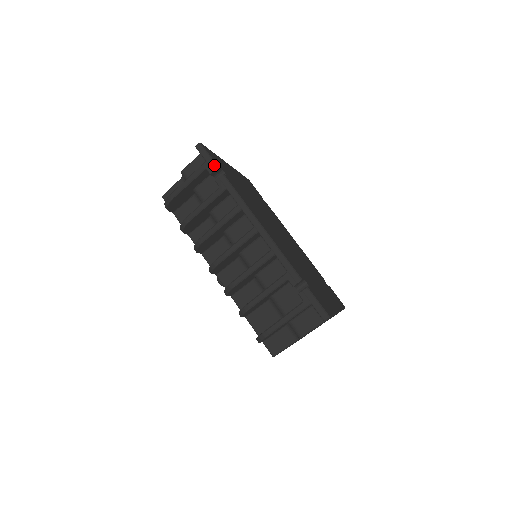
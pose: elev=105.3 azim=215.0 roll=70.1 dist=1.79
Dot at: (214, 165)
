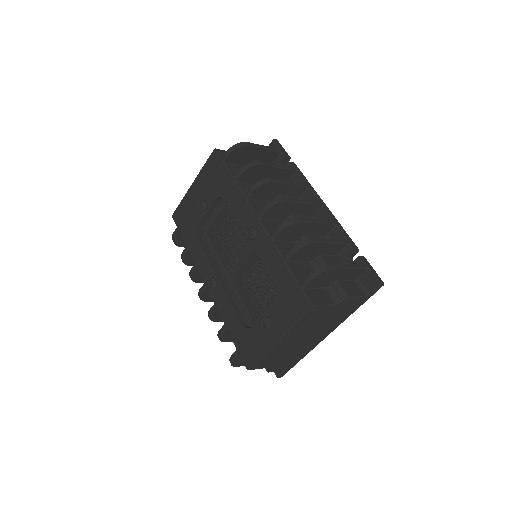
Dot at: (288, 155)
